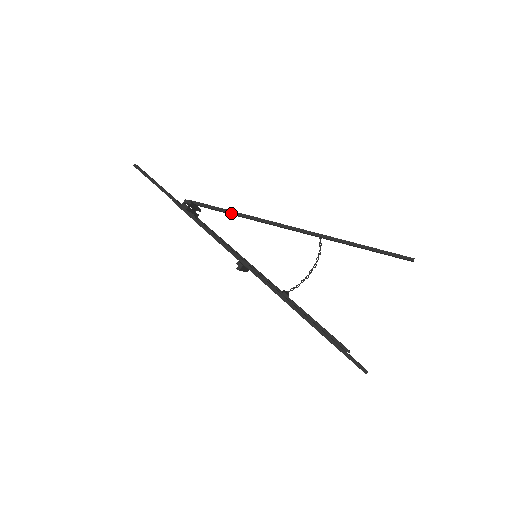
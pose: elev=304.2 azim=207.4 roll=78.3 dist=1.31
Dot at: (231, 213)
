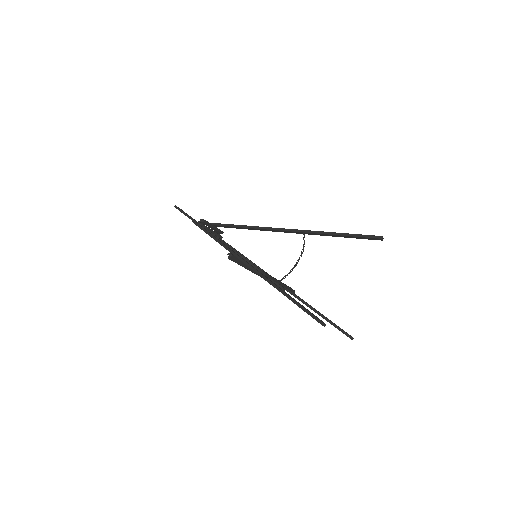
Dot at: (237, 226)
